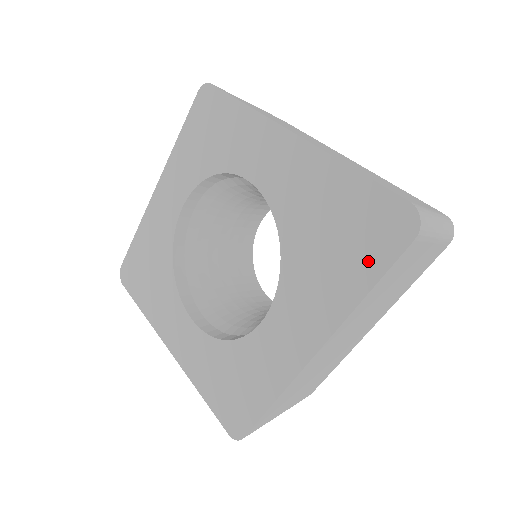
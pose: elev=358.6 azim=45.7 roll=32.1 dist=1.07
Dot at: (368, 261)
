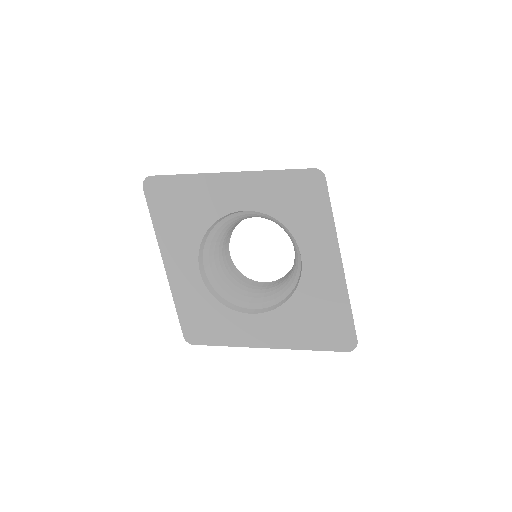
Dot at: (324, 342)
